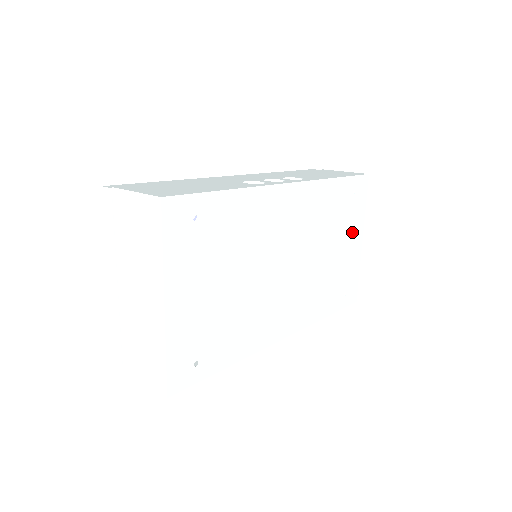
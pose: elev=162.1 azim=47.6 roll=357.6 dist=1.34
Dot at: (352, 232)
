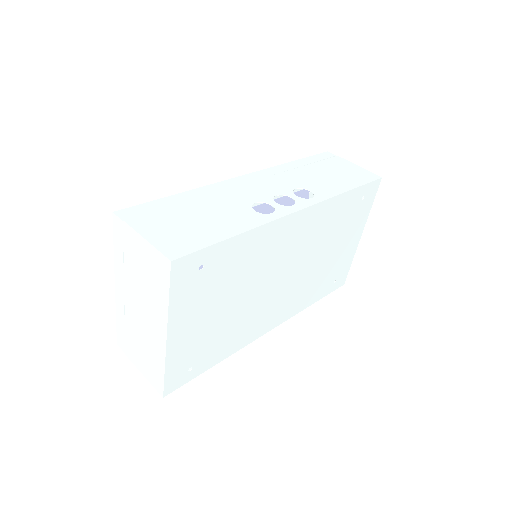
Dot at: (353, 232)
